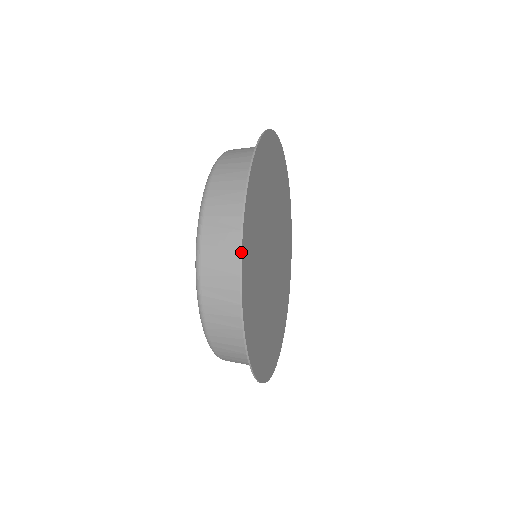
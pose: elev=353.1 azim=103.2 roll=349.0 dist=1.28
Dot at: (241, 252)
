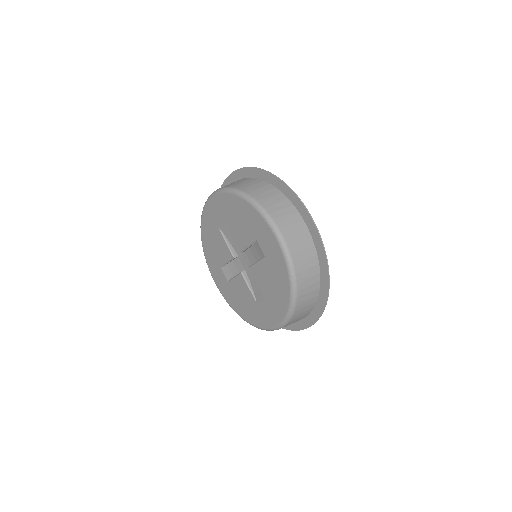
Dot at: occluded
